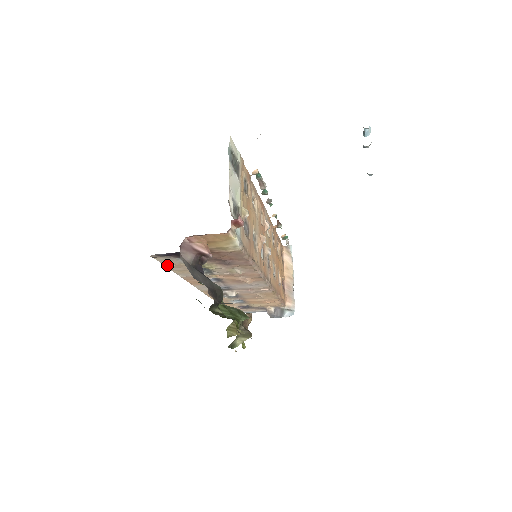
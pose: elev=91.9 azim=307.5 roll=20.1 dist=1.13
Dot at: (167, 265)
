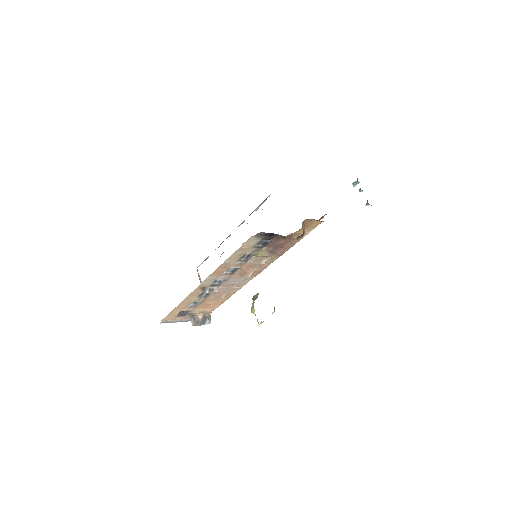
Dot at: (242, 246)
